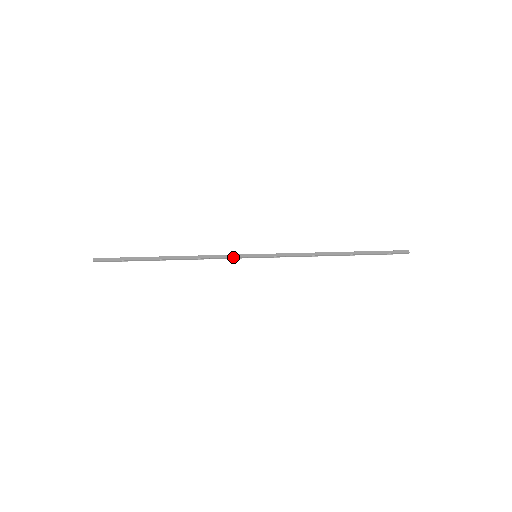
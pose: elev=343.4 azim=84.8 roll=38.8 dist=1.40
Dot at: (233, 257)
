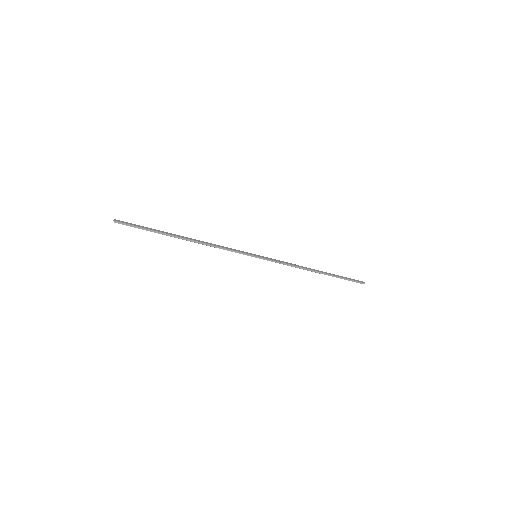
Dot at: (238, 251)
